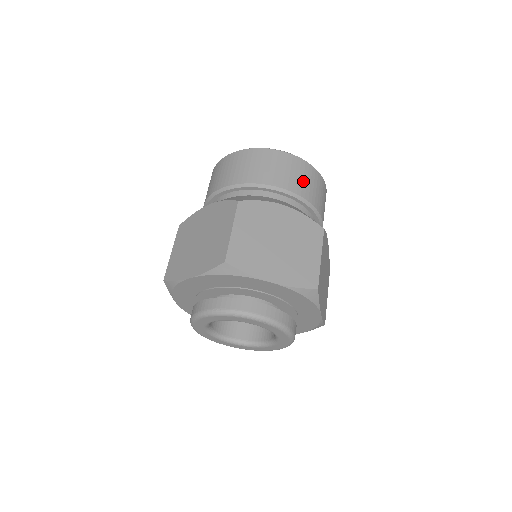
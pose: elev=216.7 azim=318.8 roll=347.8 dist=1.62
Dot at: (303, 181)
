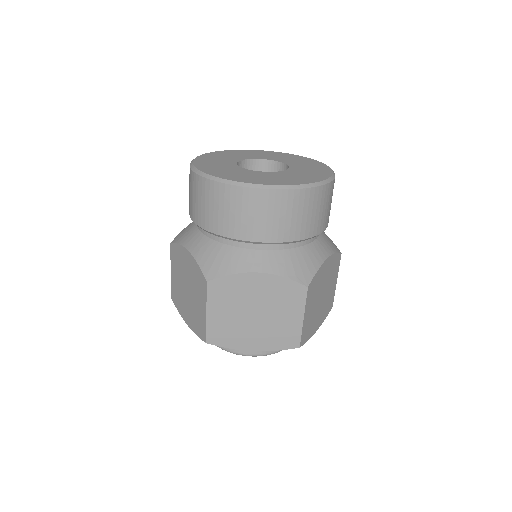
Dot at: (286, 220)
